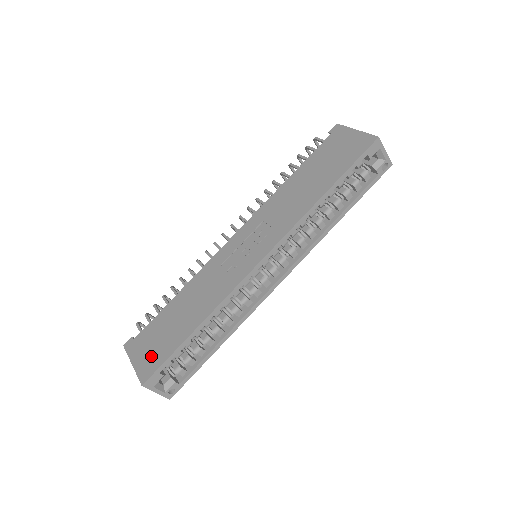
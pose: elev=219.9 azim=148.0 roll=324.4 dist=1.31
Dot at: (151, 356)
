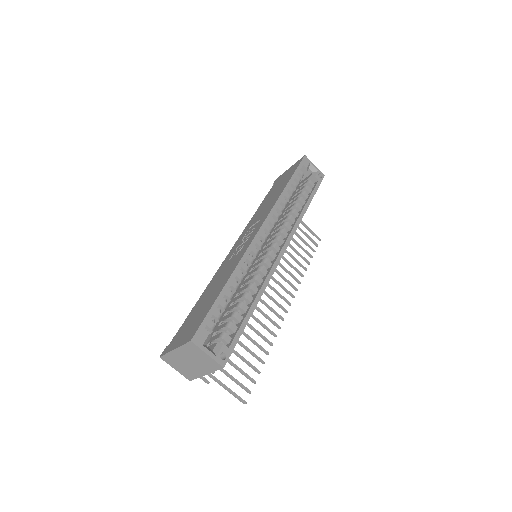
Dot at: (191, 328)
